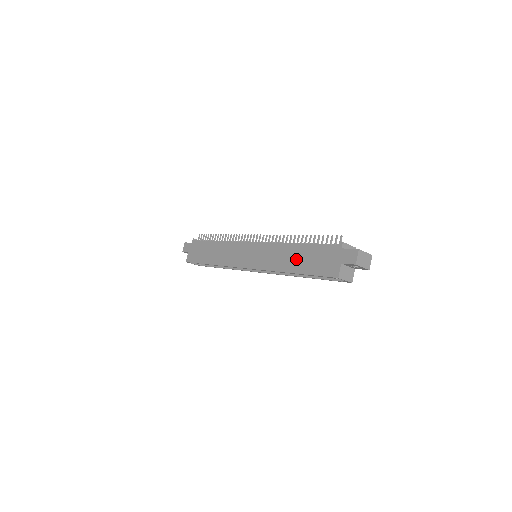
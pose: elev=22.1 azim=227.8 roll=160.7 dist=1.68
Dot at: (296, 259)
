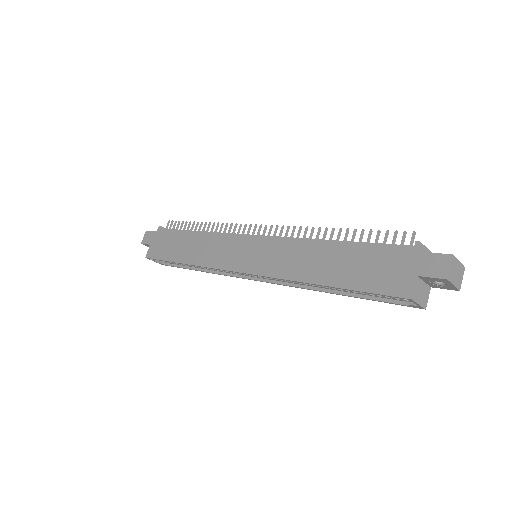
Dot at: (330, 264)
